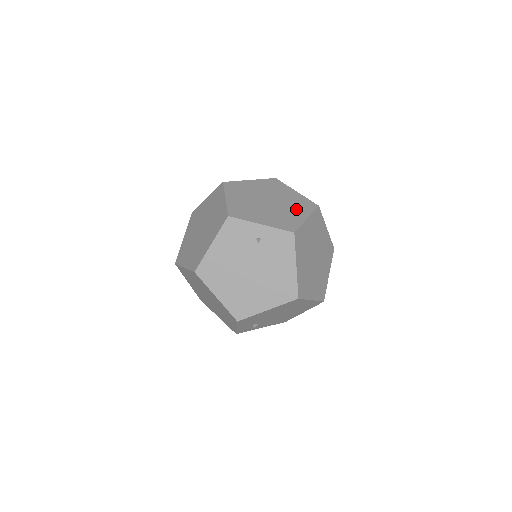
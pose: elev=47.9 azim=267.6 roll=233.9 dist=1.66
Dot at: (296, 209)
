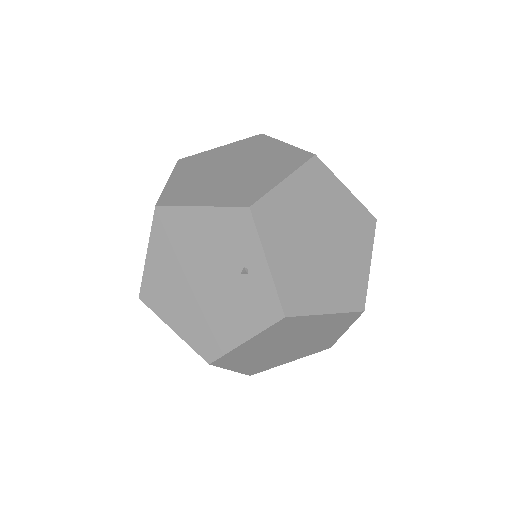
Dot at: (335, 287)
